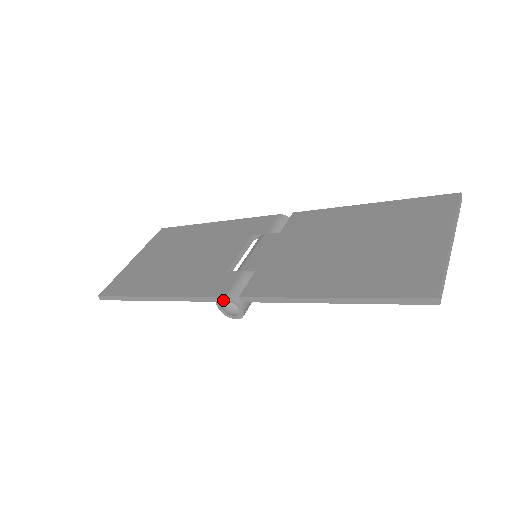
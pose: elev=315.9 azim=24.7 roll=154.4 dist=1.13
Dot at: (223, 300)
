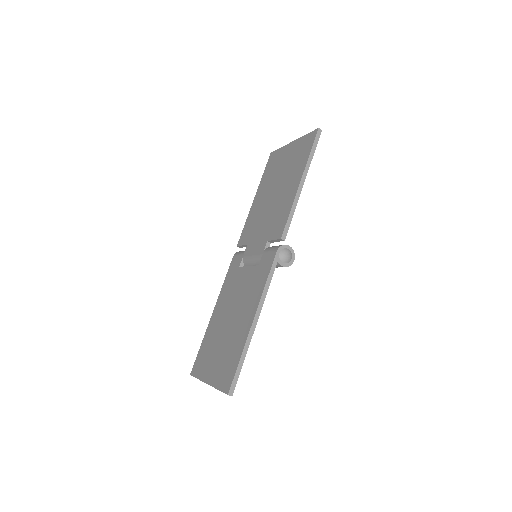
Dot at: (278, 254)
